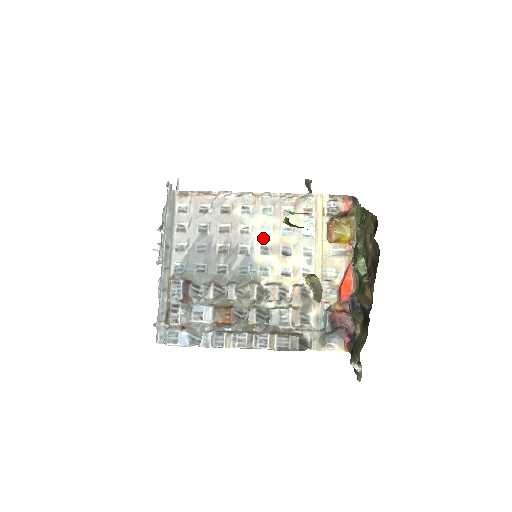
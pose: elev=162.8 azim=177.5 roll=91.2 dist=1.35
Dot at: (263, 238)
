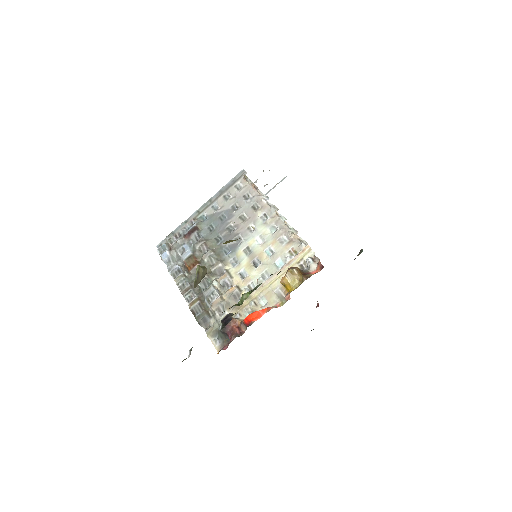
Dot at: (254, 243)
